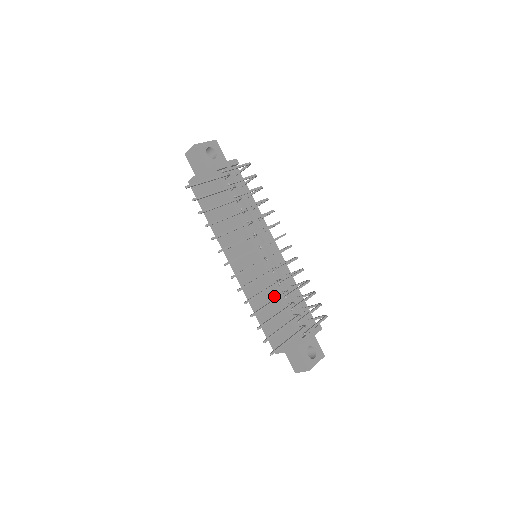
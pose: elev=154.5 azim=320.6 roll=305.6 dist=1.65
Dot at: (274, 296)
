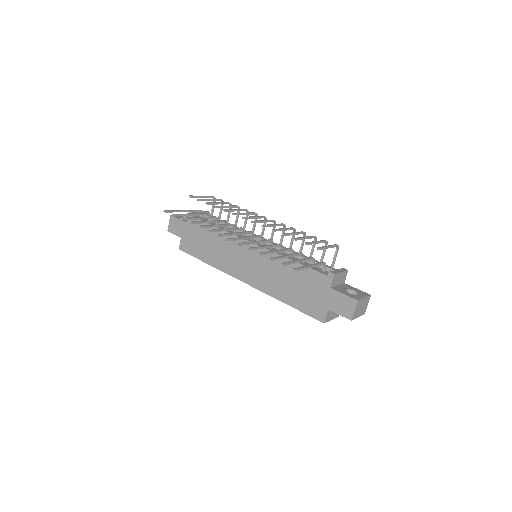
Dot at: occluded
